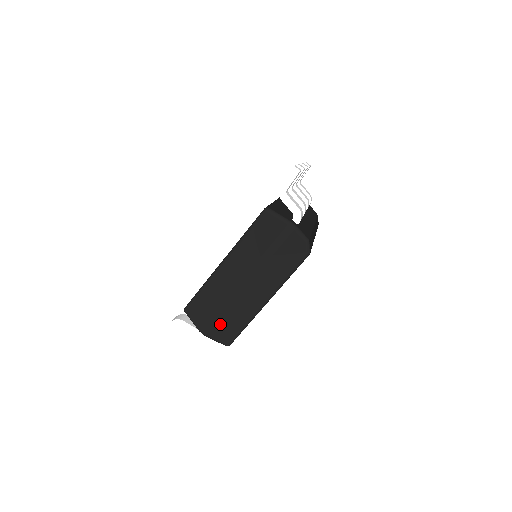
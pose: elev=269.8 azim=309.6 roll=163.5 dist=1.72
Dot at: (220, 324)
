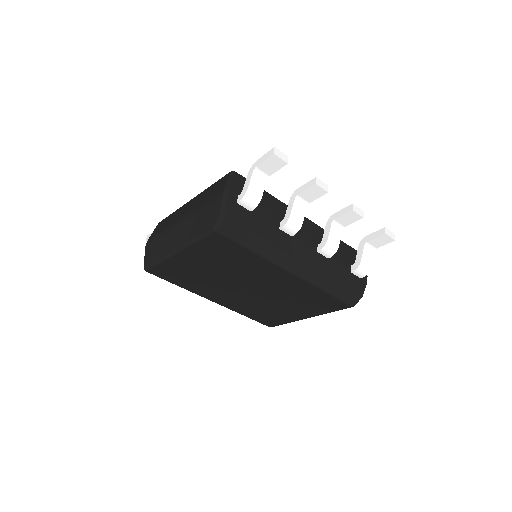
Dot at: (153, 246)
